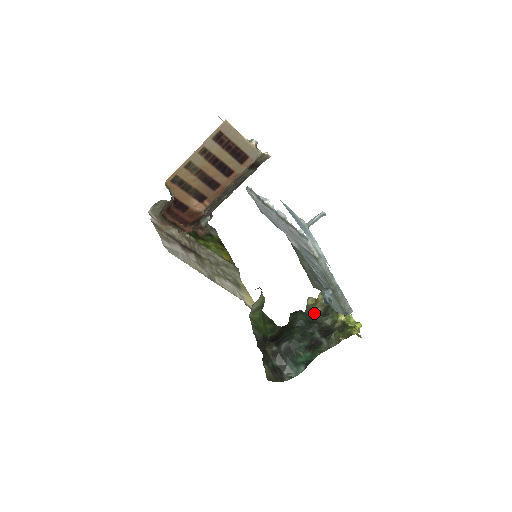
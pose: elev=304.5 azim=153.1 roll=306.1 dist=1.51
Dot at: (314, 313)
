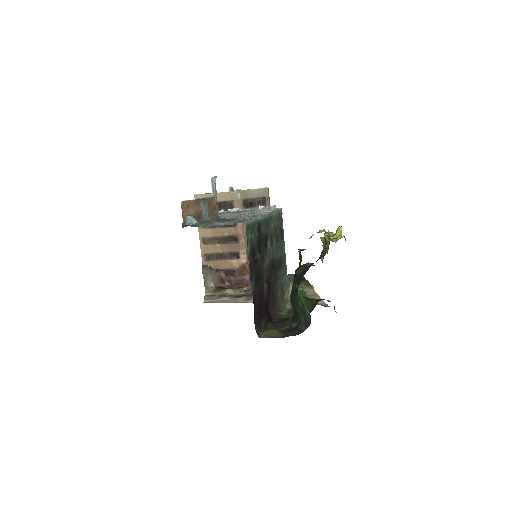
Dot at: (322, 258)
